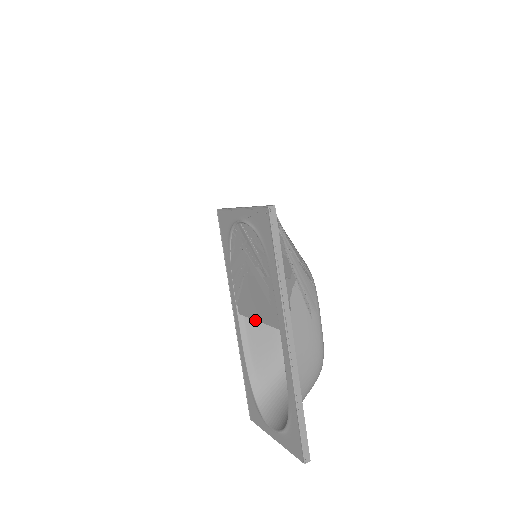
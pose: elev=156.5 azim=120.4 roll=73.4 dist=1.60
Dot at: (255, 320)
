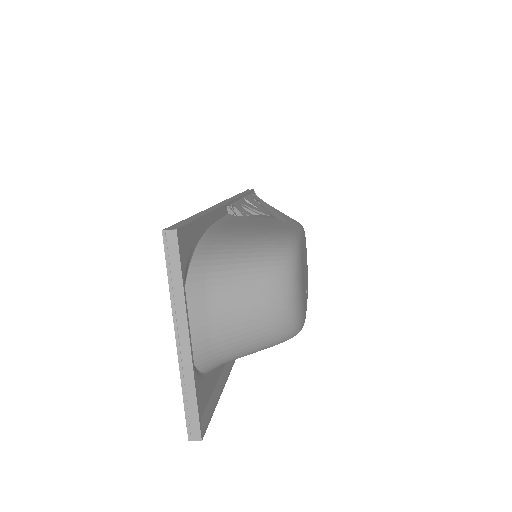
Dot at: occluded
